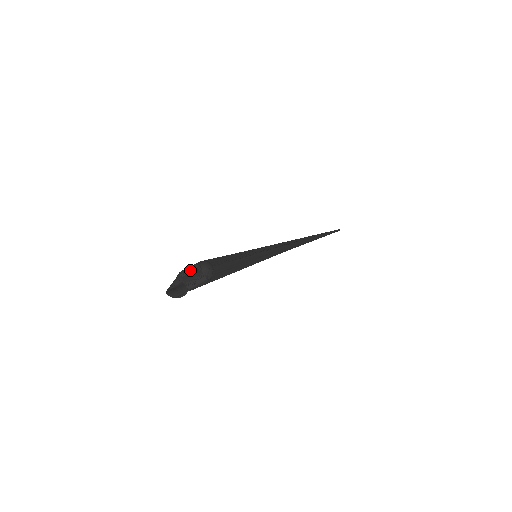
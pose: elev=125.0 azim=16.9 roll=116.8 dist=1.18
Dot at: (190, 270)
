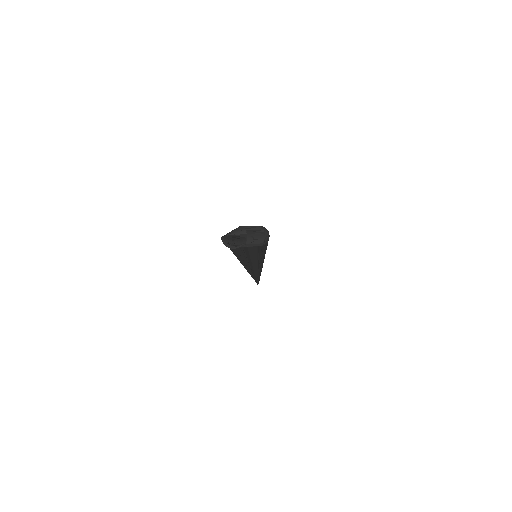
Dot at: (254, 228)
